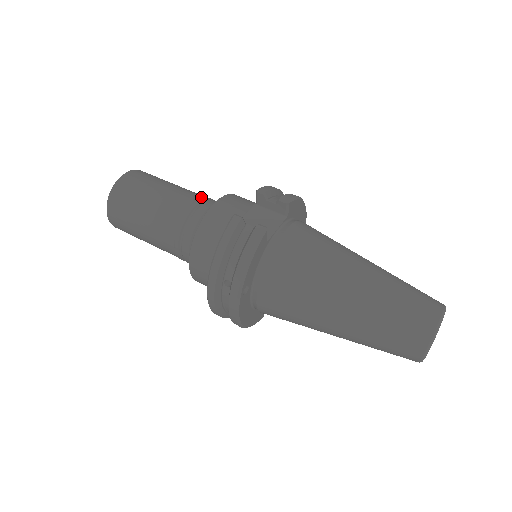
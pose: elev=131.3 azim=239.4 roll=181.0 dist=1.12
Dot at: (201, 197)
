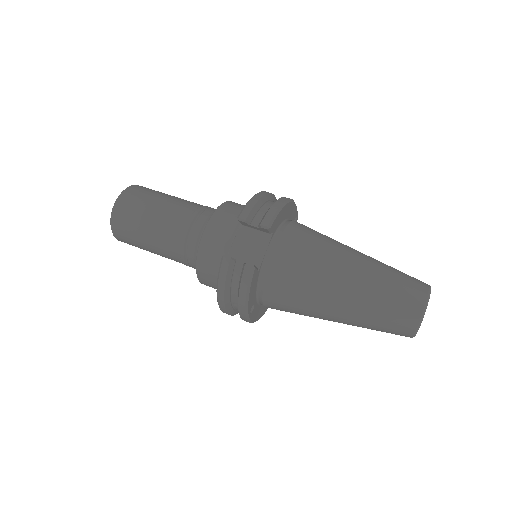
Dot at: (191, 214)
